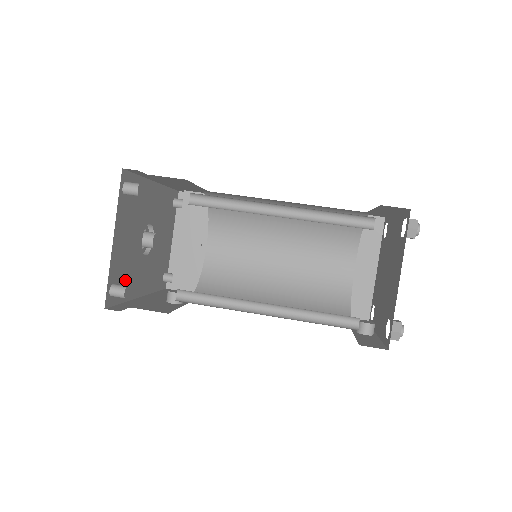
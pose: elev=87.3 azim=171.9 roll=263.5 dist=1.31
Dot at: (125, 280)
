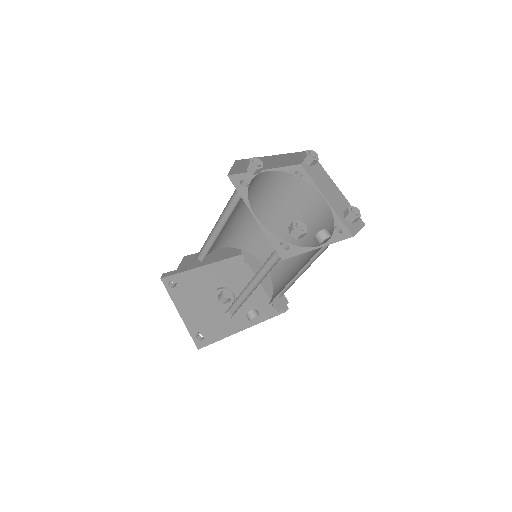
Dot at: (213, 327)
